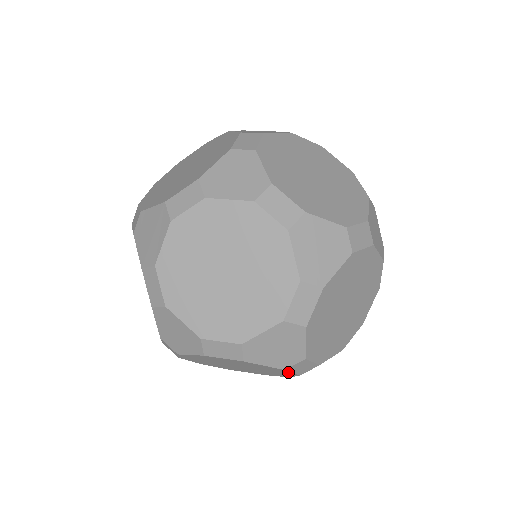
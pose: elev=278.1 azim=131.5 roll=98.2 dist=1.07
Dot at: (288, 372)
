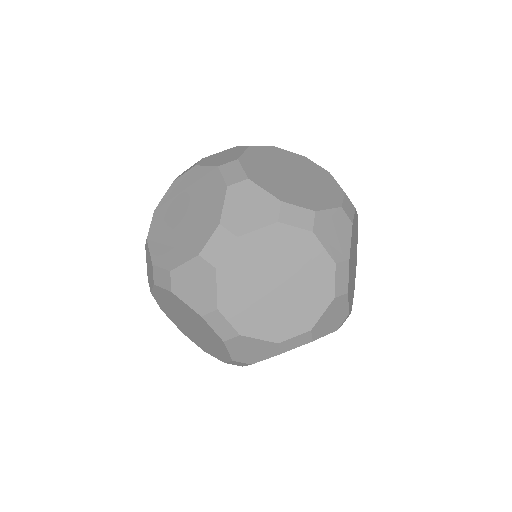
Dot at: occluded
